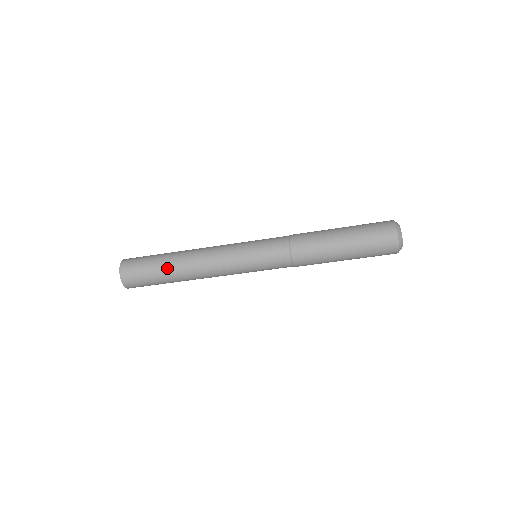
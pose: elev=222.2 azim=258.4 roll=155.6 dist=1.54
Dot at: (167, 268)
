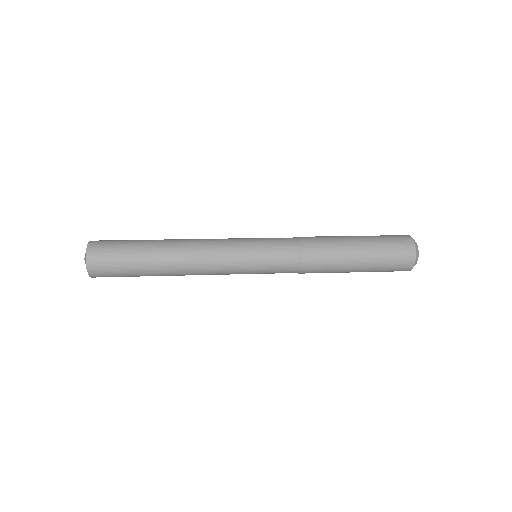
Dot at: (150, 261)
